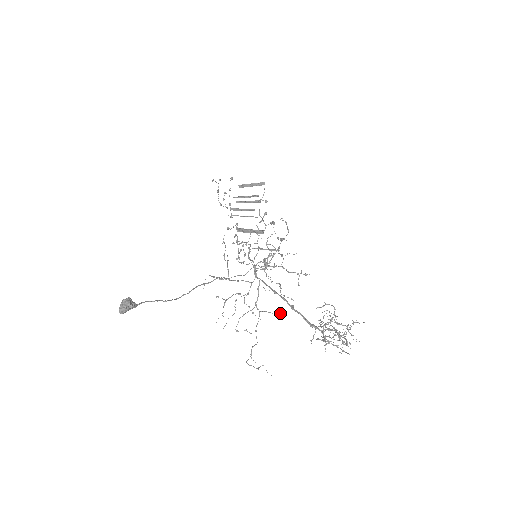
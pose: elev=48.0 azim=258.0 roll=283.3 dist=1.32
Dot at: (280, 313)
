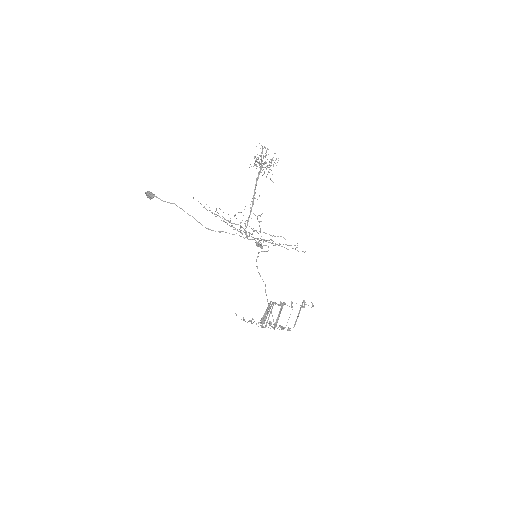
Dot at: (285, 239)
